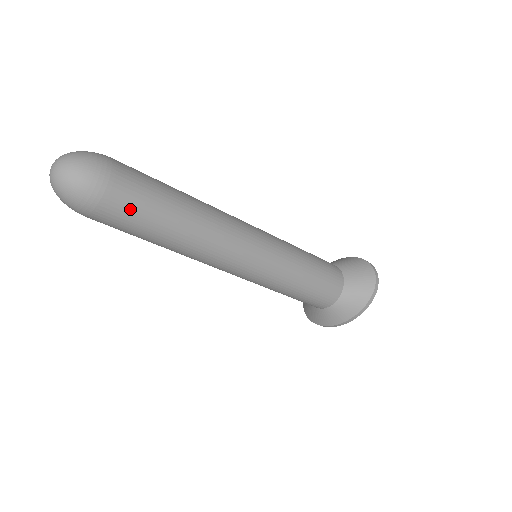
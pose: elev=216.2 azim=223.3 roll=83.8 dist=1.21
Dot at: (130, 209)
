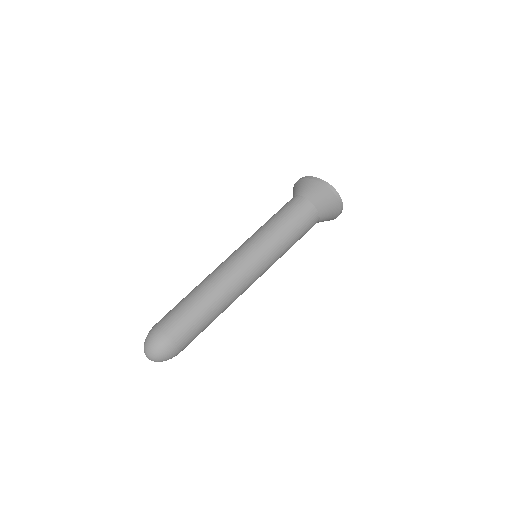
Dot at: (192, 340)
